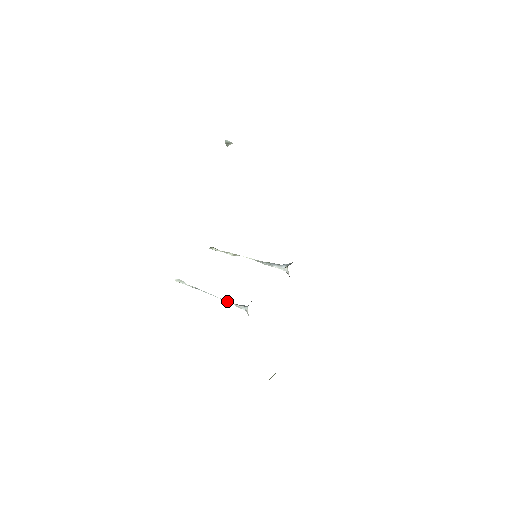
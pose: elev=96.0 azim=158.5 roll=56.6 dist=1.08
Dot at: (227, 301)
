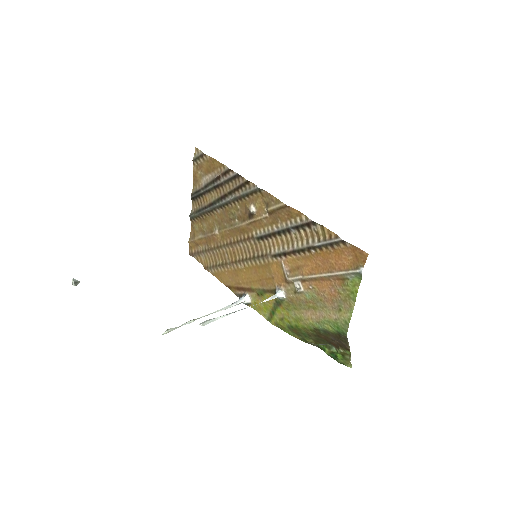
Dot at: occluded
